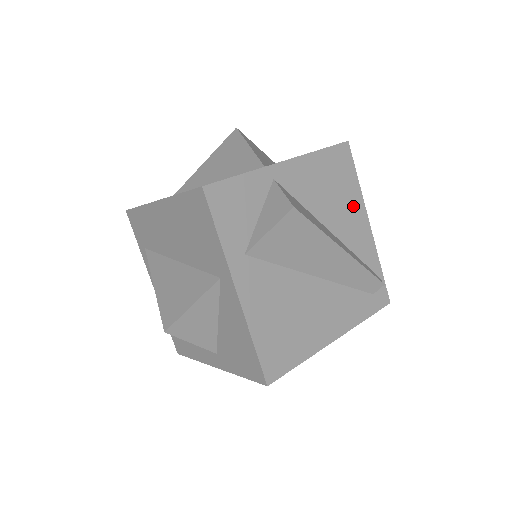
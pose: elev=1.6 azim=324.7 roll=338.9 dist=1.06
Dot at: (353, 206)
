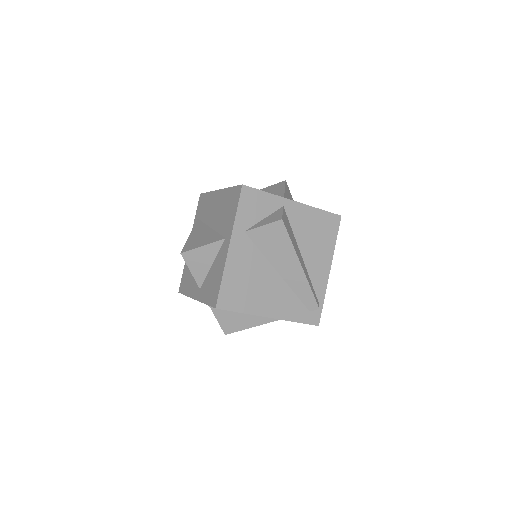
Dot at: (325, 252)
